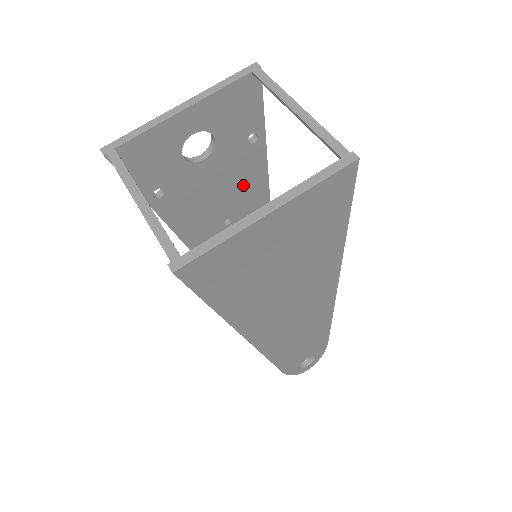
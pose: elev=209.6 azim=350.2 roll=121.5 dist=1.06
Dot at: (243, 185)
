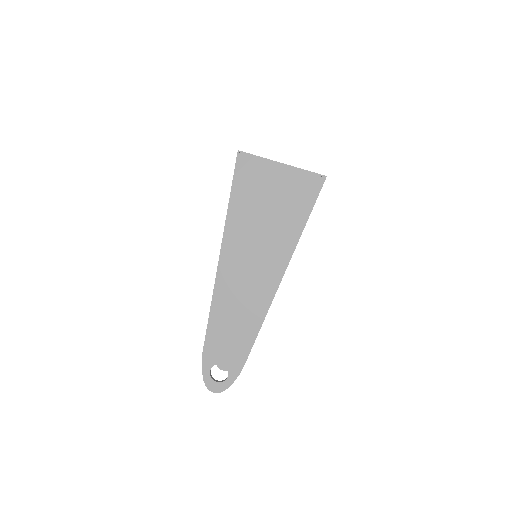
Dot at: occluded
